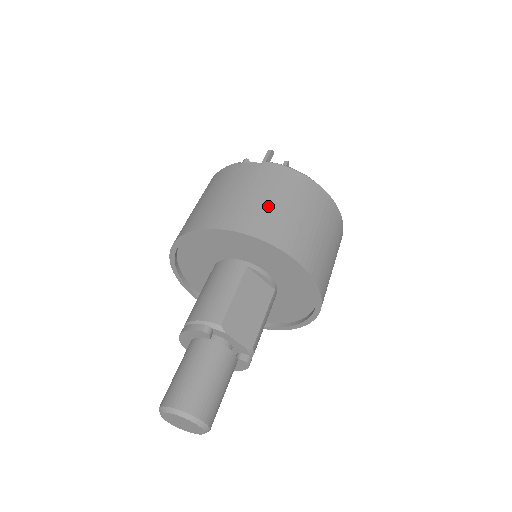
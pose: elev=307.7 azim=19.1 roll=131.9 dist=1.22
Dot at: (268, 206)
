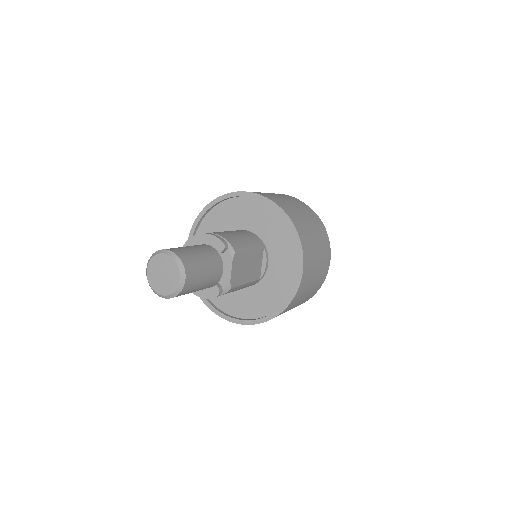
Dot at: (310, 230)
